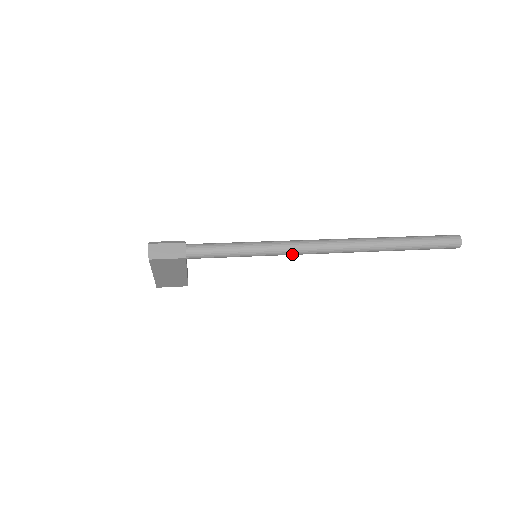
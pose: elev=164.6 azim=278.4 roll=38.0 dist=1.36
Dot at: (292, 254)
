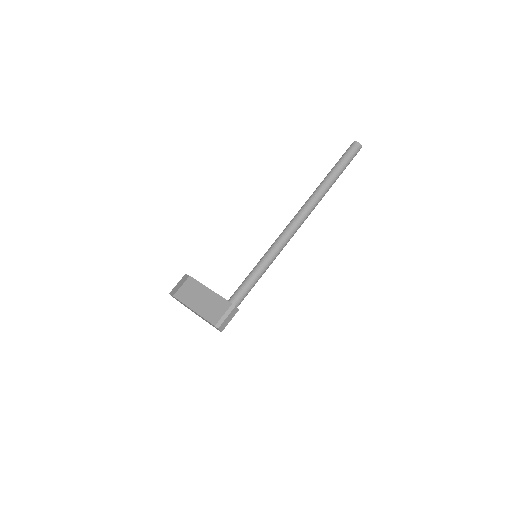
Dot at: occluded
